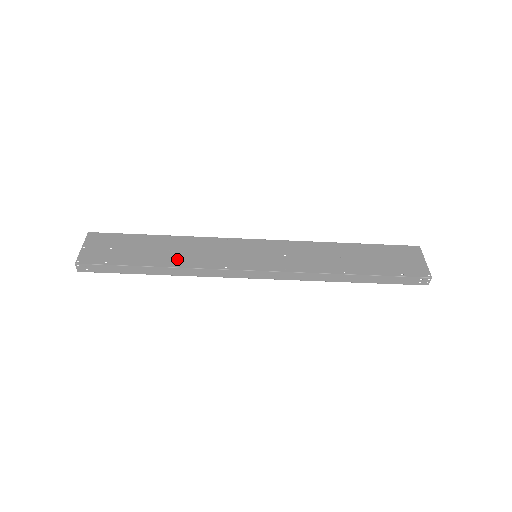
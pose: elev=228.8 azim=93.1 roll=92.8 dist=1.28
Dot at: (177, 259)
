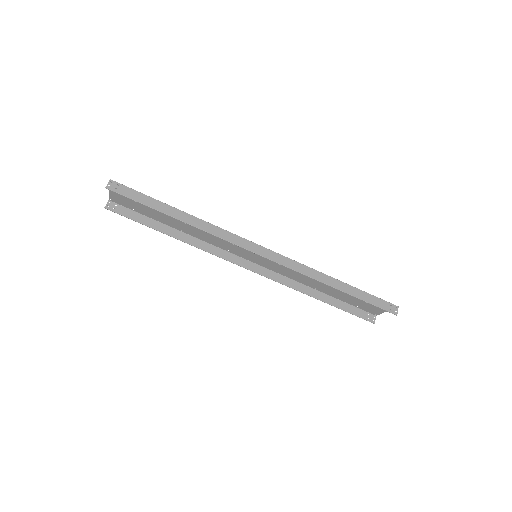
Dot at: occluded
